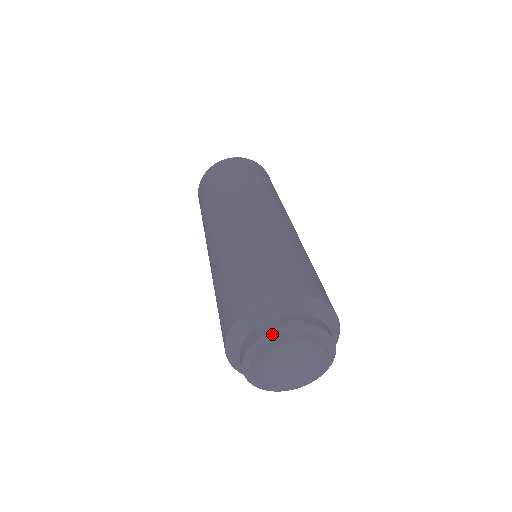
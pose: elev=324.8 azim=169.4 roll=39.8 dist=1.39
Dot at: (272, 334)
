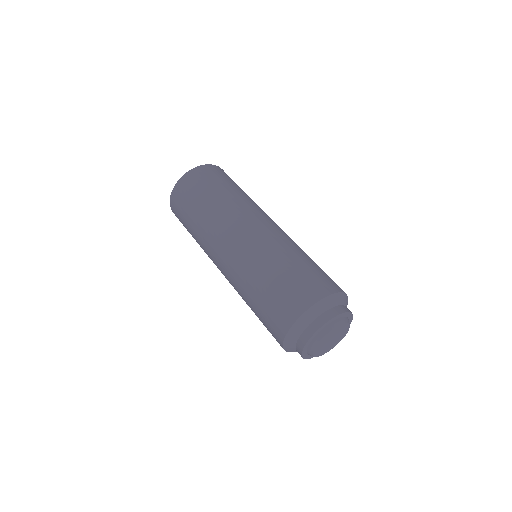
Dot at: (334, 319)
